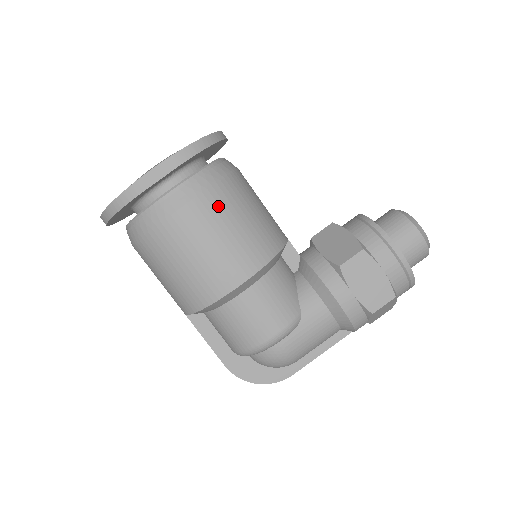
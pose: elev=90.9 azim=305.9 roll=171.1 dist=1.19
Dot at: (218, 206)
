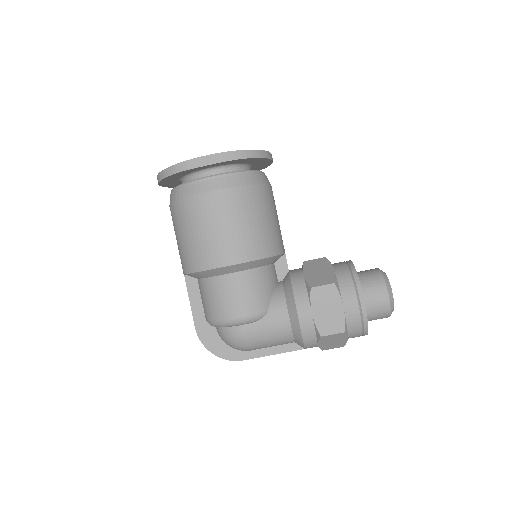
Dot at: (239, 202)
